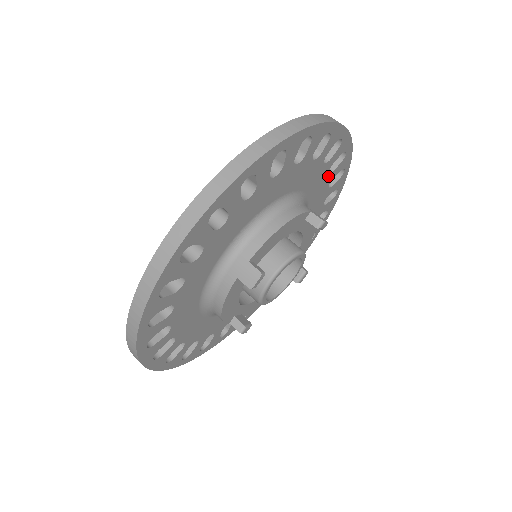
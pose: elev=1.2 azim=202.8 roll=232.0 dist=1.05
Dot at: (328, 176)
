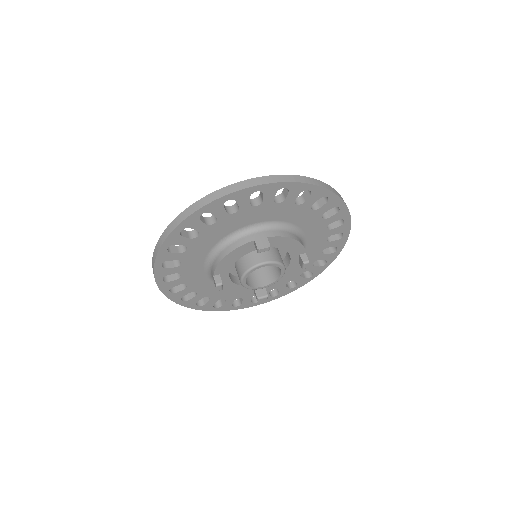
Dot at: (282, 204)
